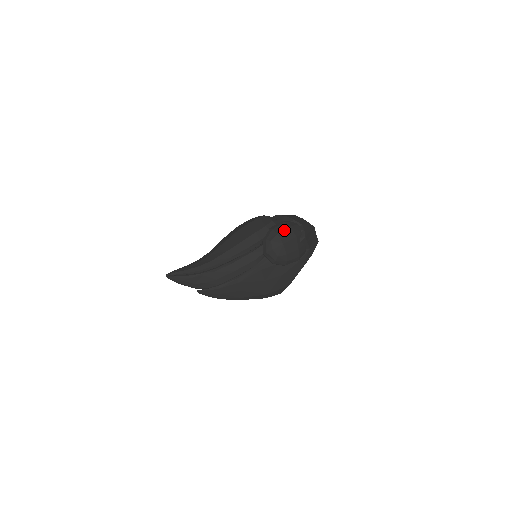
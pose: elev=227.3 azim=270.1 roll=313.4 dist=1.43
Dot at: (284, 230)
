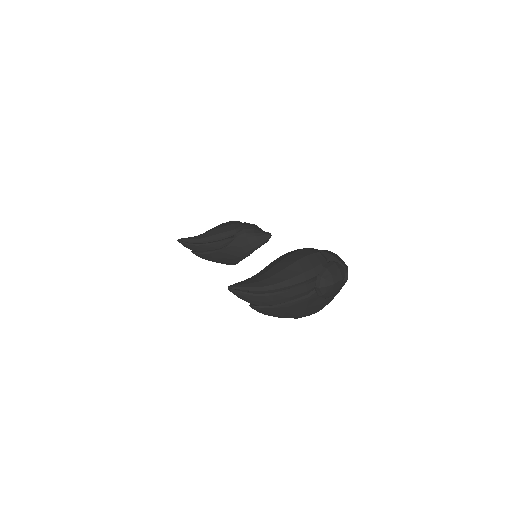
Dot at: (336, 271)
